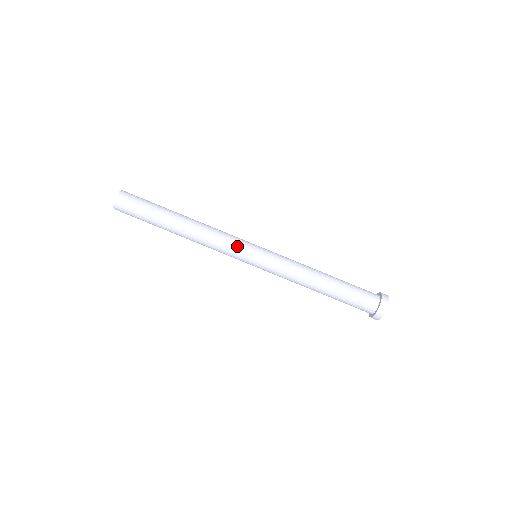
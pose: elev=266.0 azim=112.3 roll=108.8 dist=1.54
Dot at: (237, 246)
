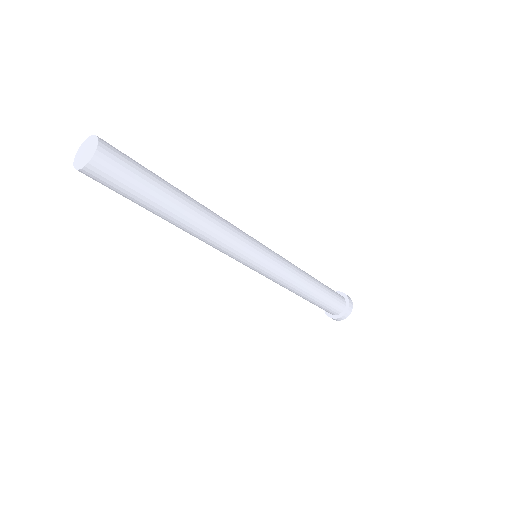
Dot at: (238, 258)
